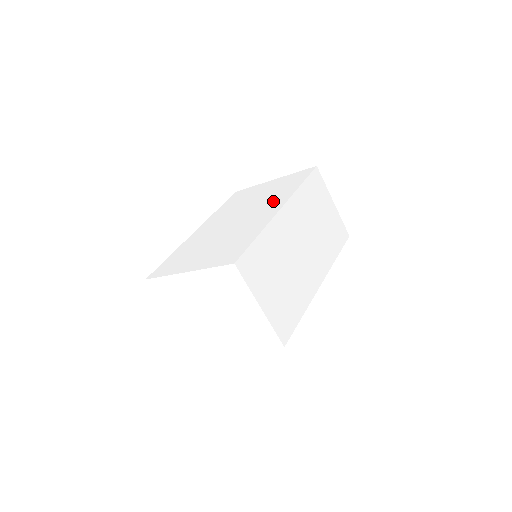
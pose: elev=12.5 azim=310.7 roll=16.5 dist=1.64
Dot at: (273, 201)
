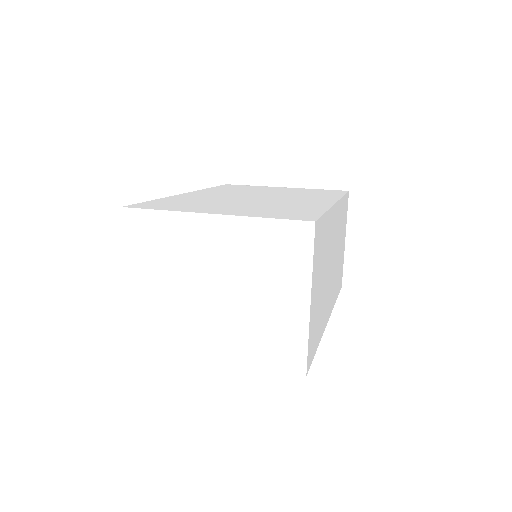
Dot at: (312, 197)
